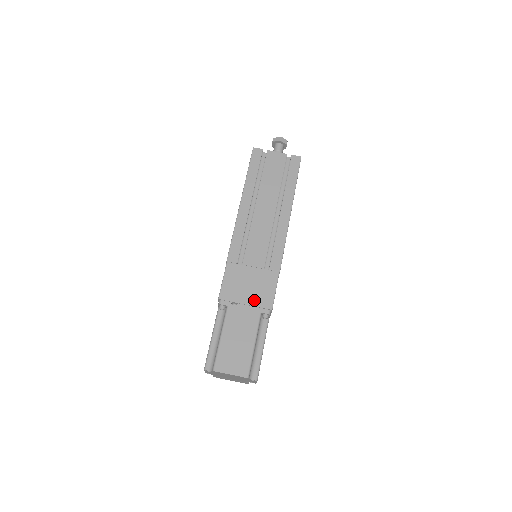
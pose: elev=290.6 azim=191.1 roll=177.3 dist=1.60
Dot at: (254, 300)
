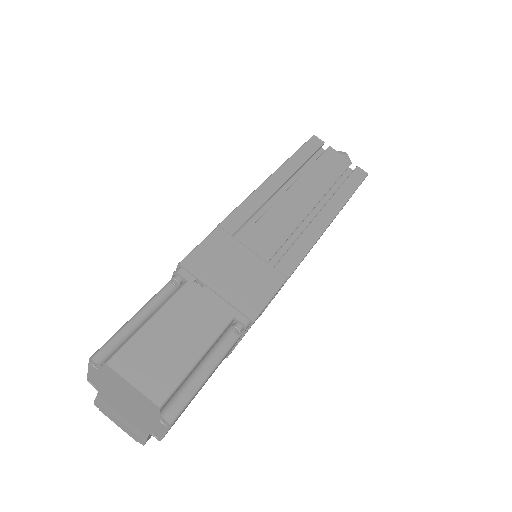
Dot at: (232, 294)
